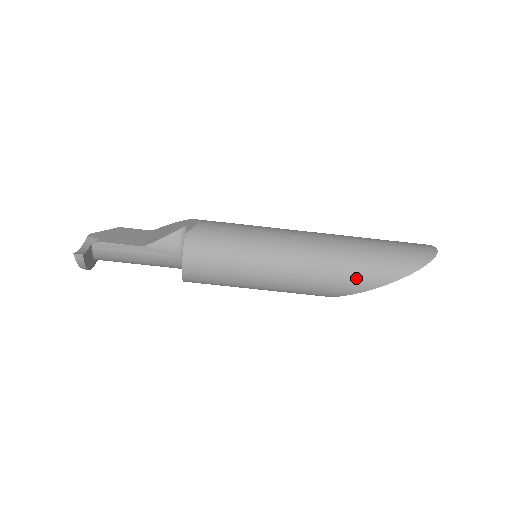
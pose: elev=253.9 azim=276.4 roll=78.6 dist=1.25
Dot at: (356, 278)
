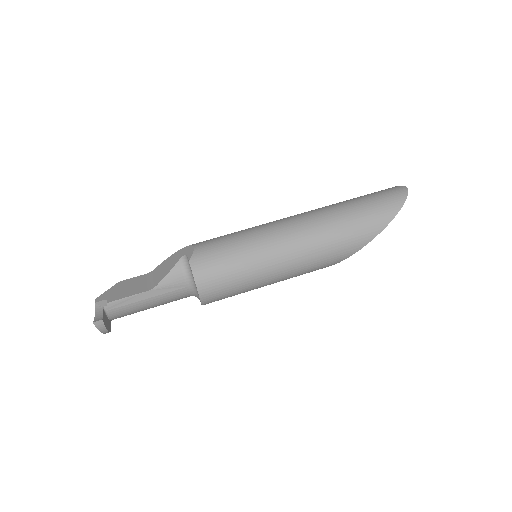
Dot at: (352, 239)
